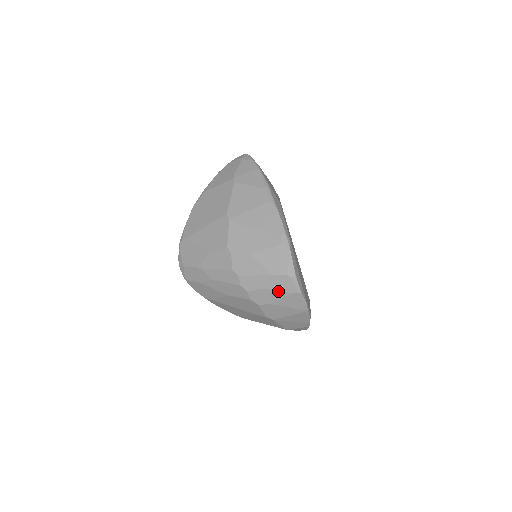
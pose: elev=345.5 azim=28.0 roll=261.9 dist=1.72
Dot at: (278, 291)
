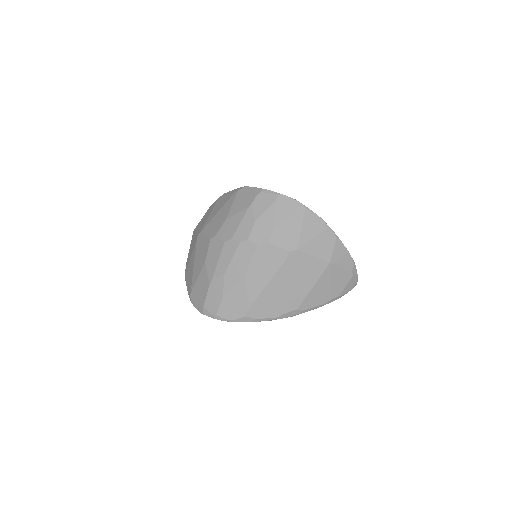
Dot at: (265, 212)
